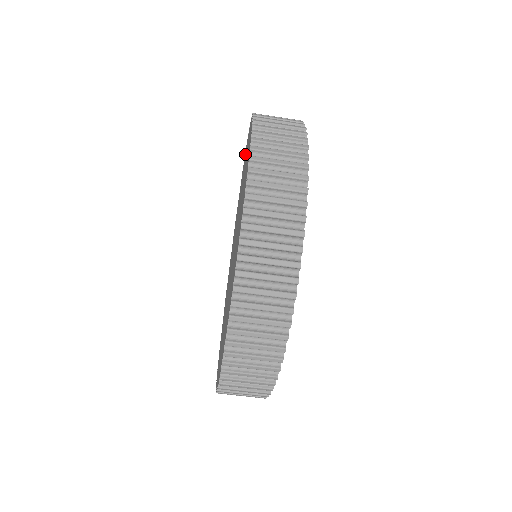
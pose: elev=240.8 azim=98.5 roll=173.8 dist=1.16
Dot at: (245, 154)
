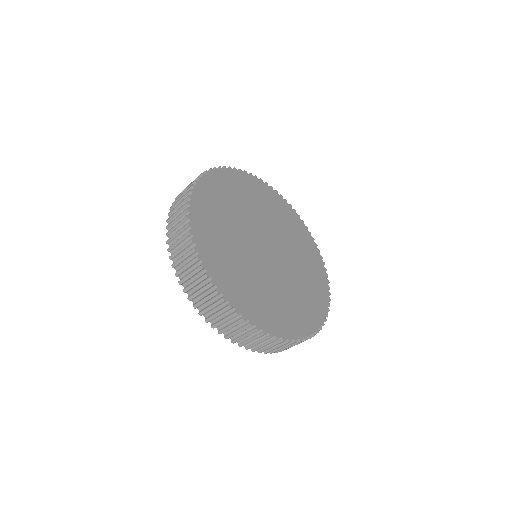
Dot at: occluded
